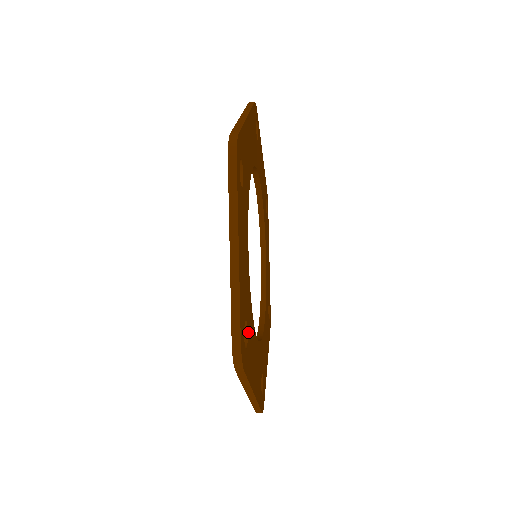
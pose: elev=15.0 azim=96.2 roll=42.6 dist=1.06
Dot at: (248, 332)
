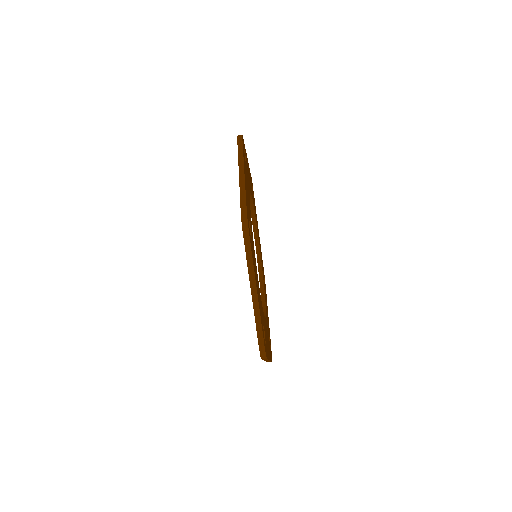
Dot at: (246, 168)
